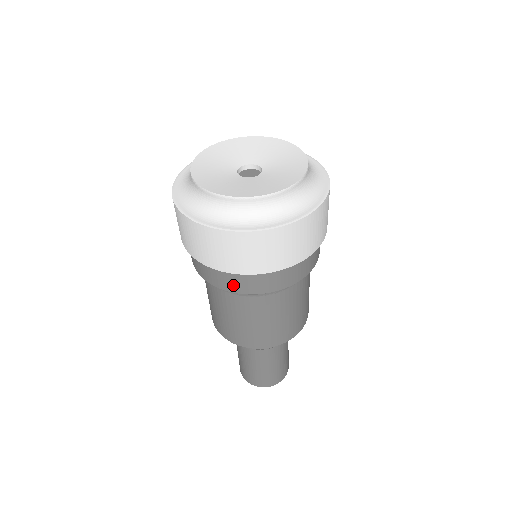
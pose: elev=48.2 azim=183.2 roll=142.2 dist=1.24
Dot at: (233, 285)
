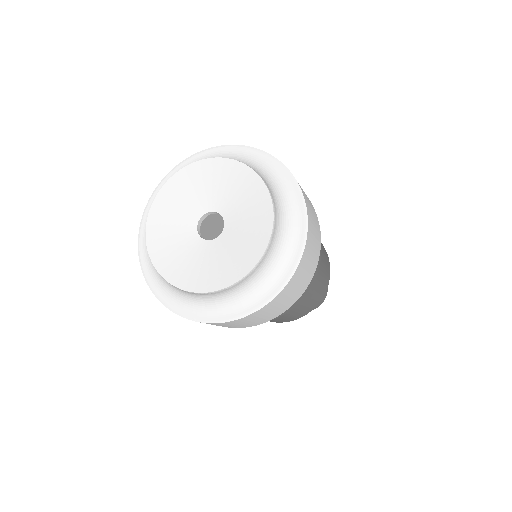
Dot at: occluded
